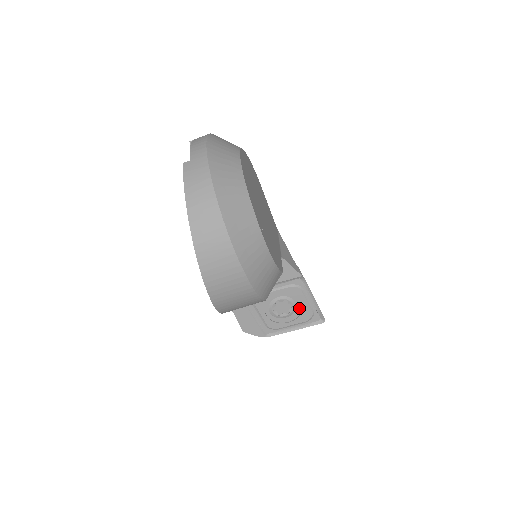
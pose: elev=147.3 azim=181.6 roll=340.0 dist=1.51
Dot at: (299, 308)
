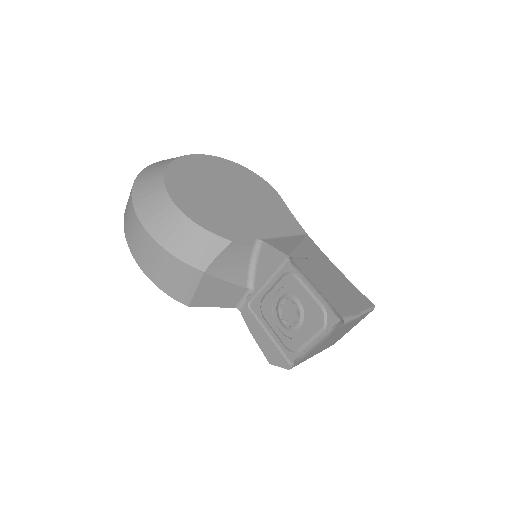
Dot at: (307, 308)
